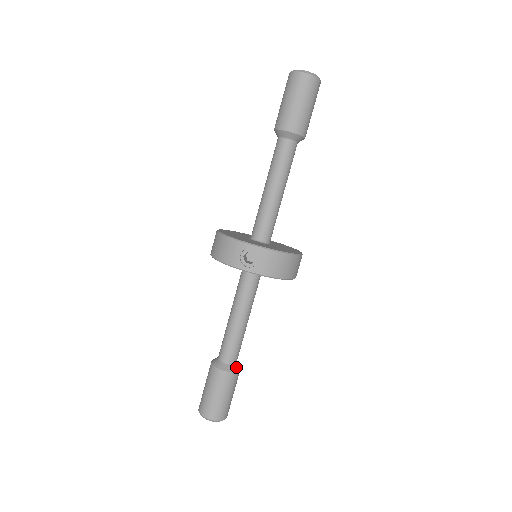
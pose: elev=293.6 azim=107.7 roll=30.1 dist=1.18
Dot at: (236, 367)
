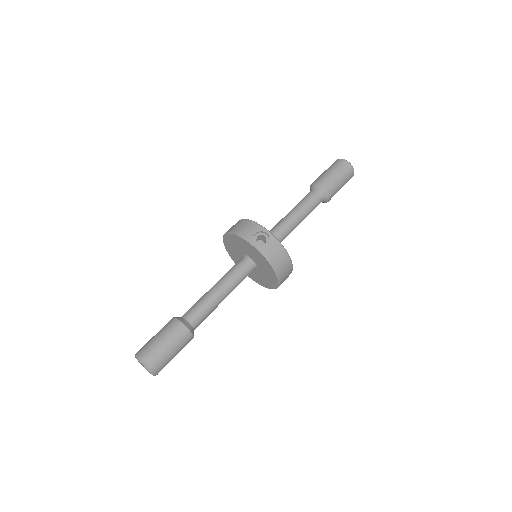
Dot at: (193, 331)
